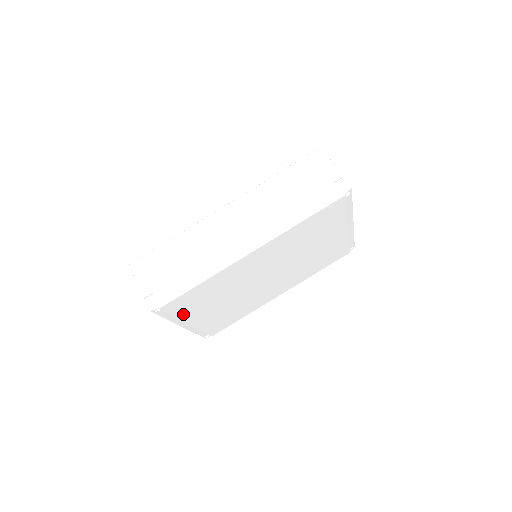
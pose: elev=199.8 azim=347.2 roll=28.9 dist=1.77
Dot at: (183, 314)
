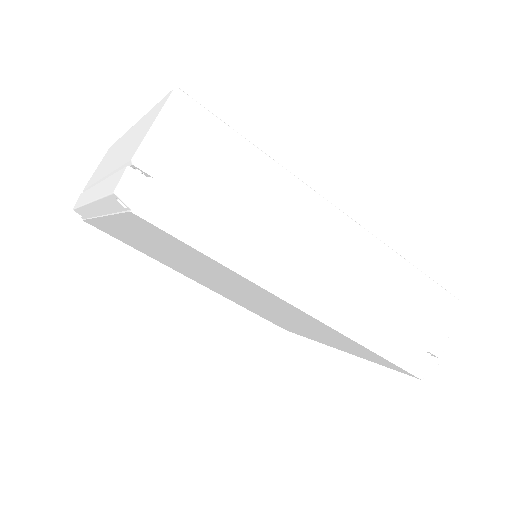
Dot at: occluded
